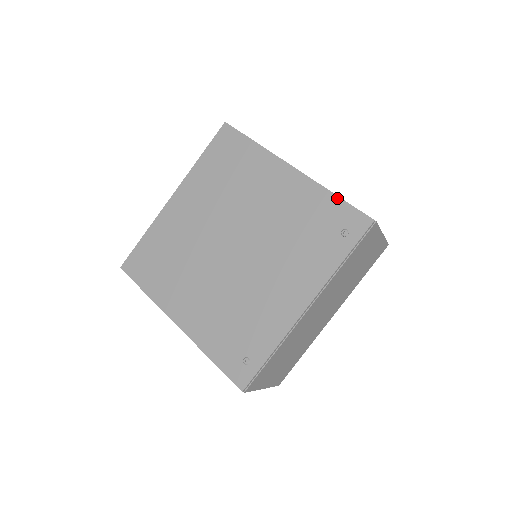
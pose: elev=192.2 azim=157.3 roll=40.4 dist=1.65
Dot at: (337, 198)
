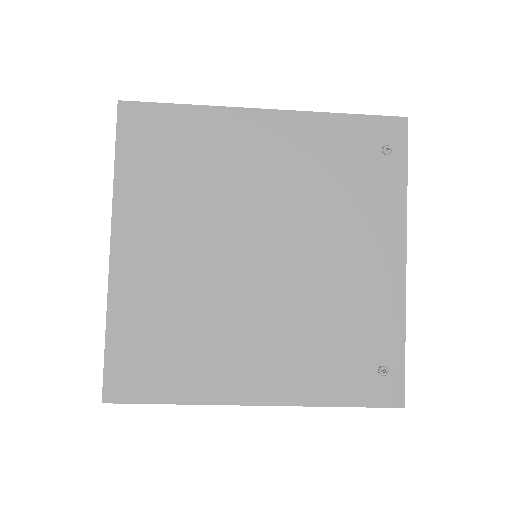
Dot at: (350, 116)
